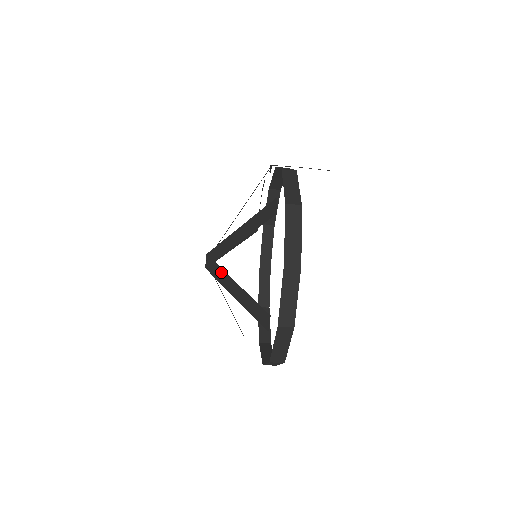
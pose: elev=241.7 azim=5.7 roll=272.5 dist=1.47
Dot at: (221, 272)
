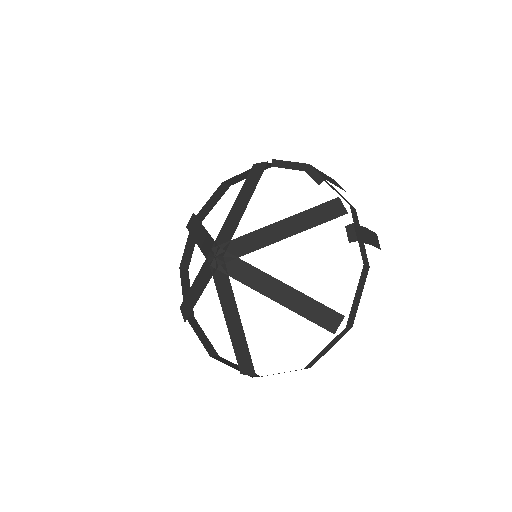
Dot at: (229, 292)
